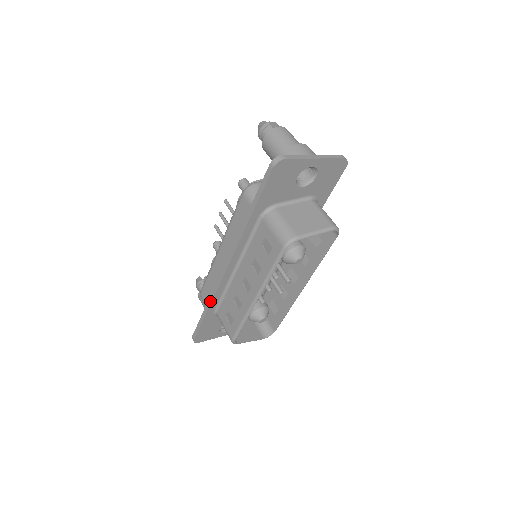
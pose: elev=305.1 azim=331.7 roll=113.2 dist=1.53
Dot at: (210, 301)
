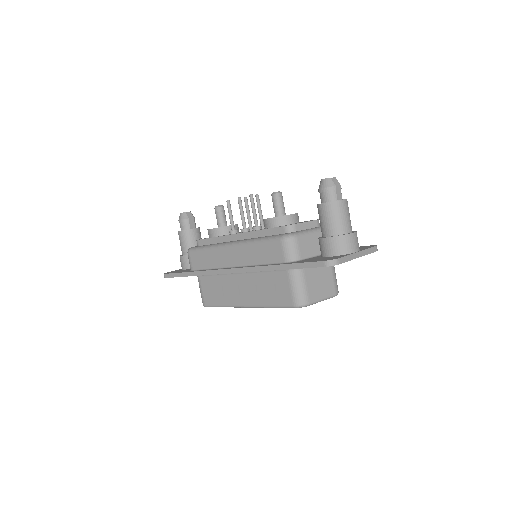
Dot at: (200, 274)
